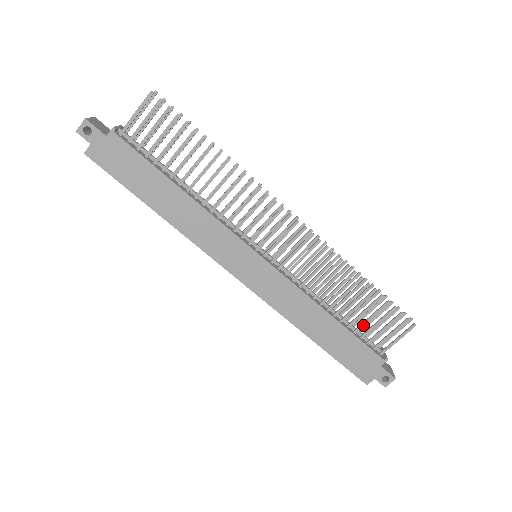
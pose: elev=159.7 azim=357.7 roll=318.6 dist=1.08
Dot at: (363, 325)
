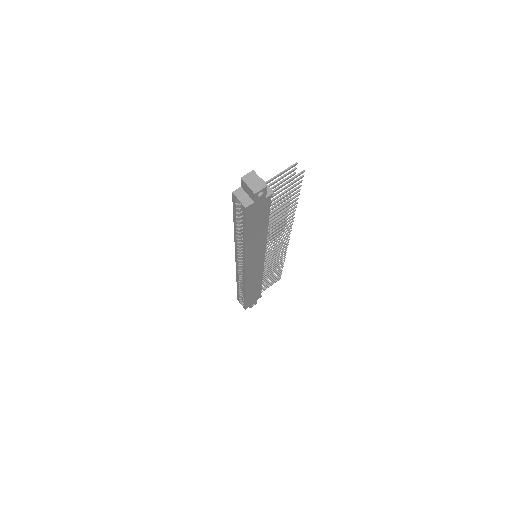
Dot at: occluded
